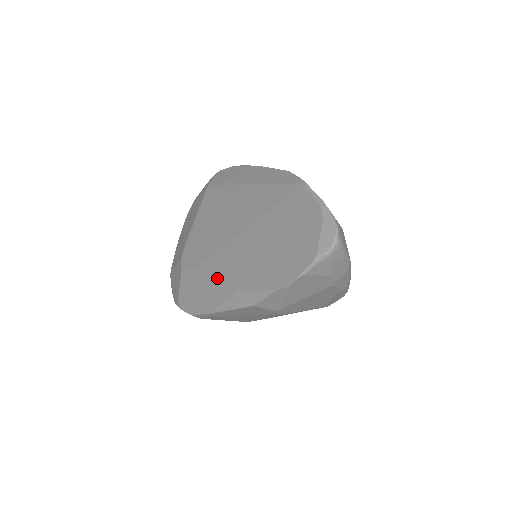
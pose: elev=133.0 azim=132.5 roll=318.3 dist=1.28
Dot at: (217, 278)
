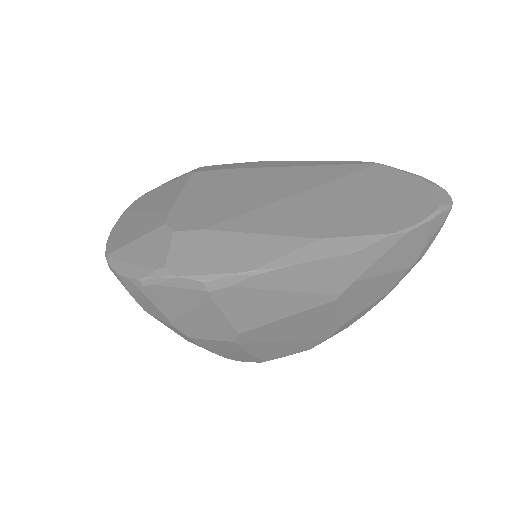
Dot at: (266, 232)
